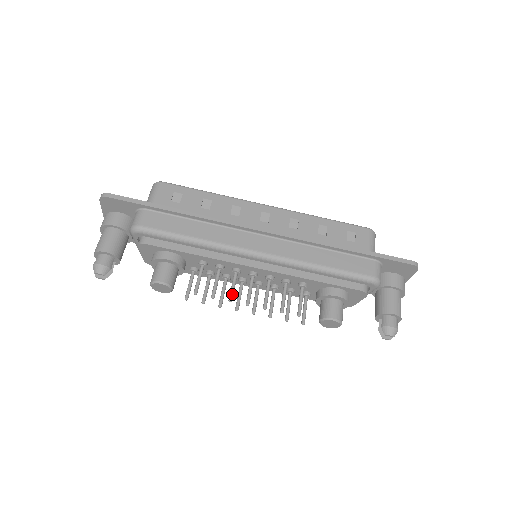
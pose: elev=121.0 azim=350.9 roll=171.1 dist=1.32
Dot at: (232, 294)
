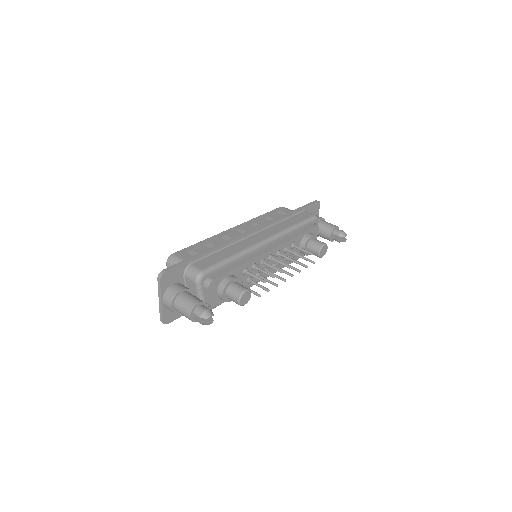
Dot at: (278, 269)
